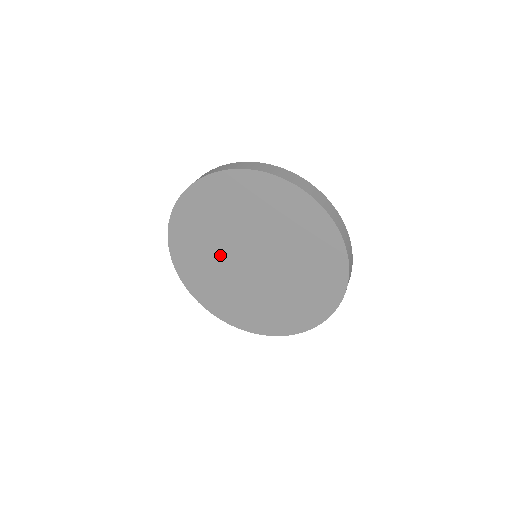
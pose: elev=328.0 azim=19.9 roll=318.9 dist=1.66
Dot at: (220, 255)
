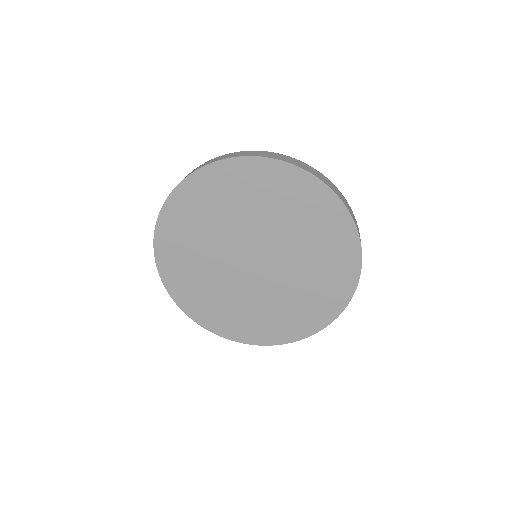
Dot at: (230, 230)
